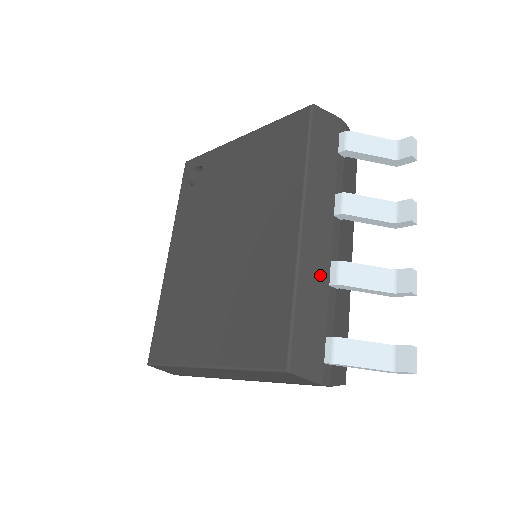
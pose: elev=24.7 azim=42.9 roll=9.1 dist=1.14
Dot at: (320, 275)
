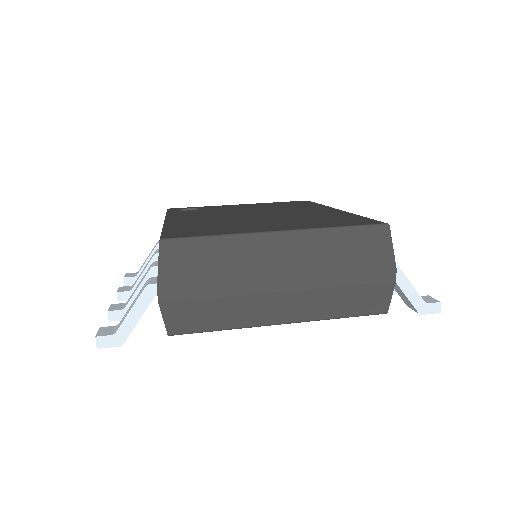
Dot at: occluded
